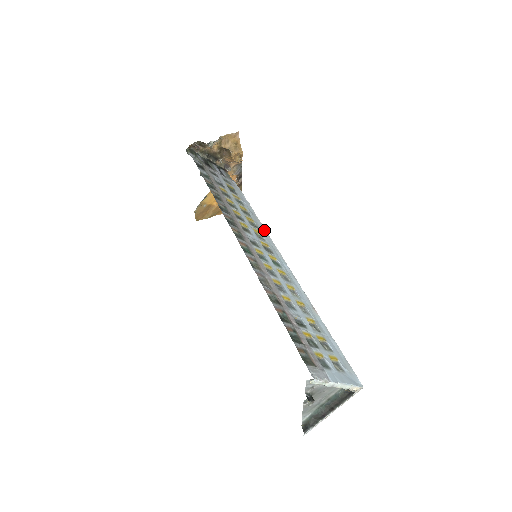
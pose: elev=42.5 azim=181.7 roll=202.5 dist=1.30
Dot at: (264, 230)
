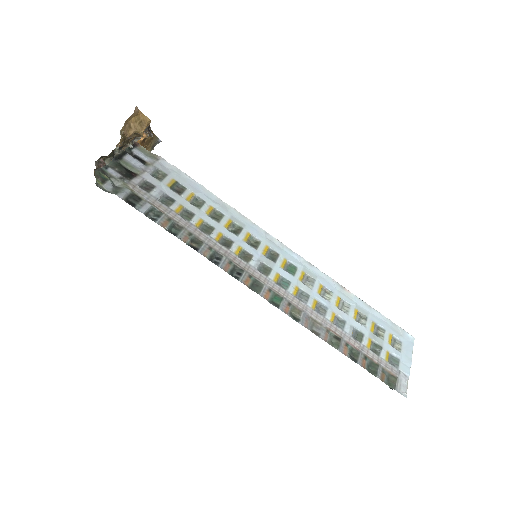
Dot at: (245, 219)
